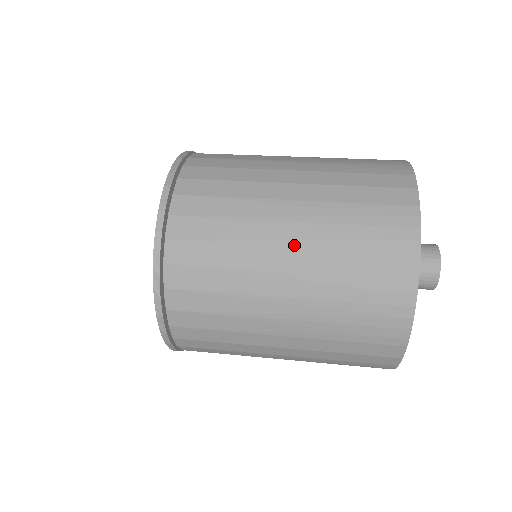
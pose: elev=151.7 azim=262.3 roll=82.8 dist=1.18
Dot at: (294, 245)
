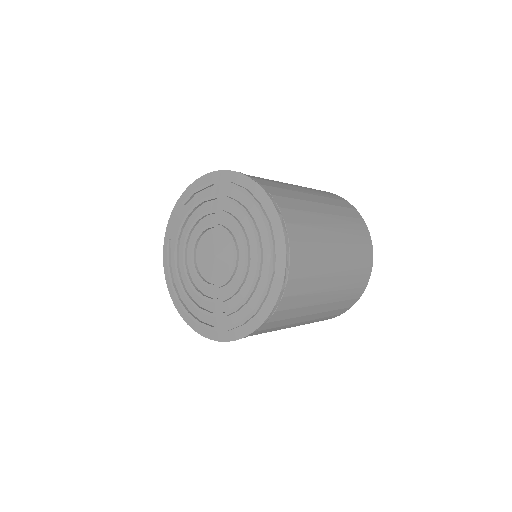
Dot at: (338, 242)
